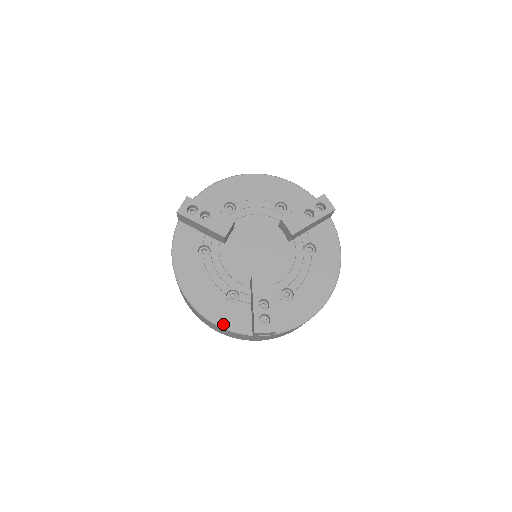
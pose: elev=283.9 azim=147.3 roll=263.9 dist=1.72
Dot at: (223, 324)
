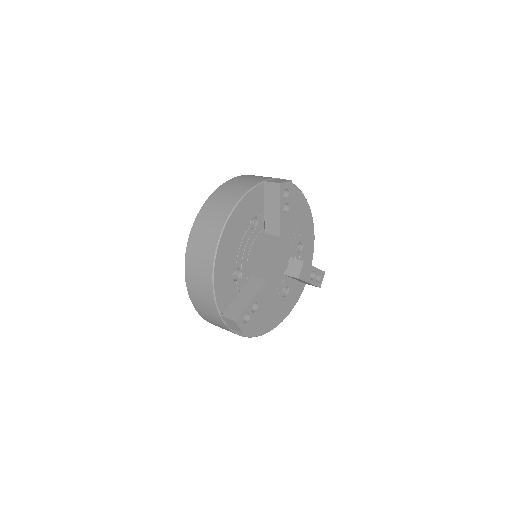
Dot at: (217, 288)
